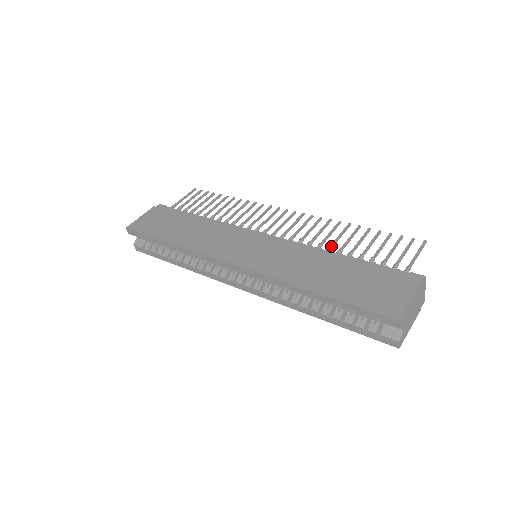
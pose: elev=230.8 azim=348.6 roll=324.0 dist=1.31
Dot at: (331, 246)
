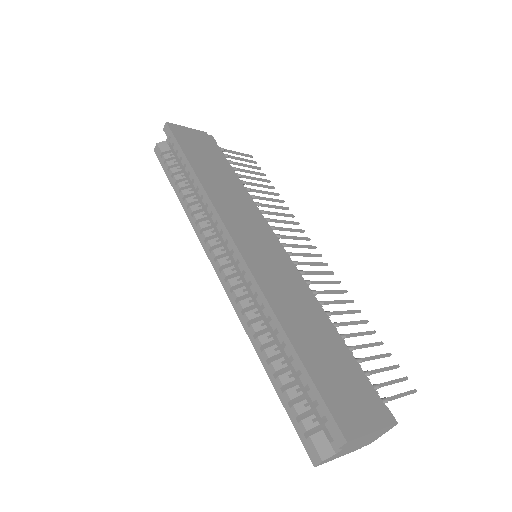
Dot at: (331, 313)
